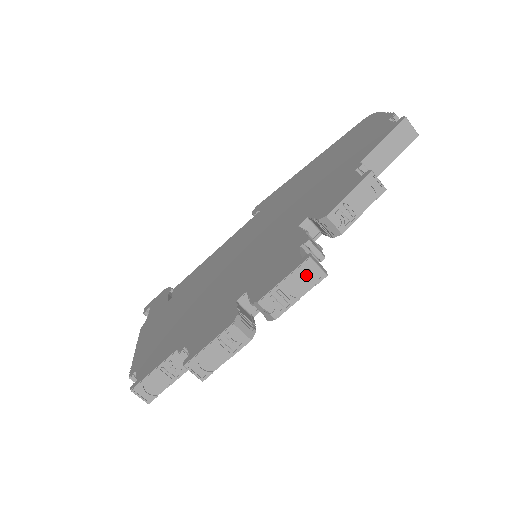
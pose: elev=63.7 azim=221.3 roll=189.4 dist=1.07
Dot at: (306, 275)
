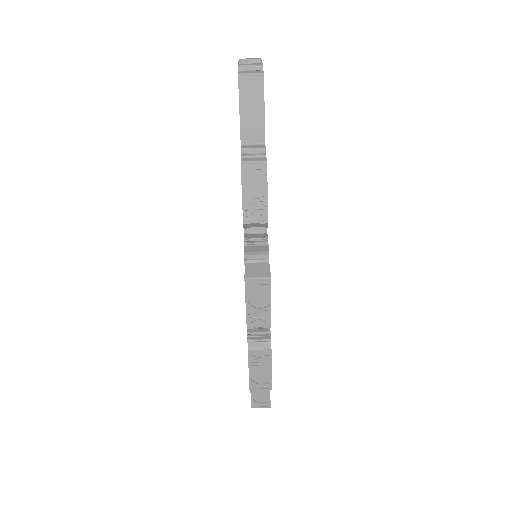
Dot at: (257, 289)
